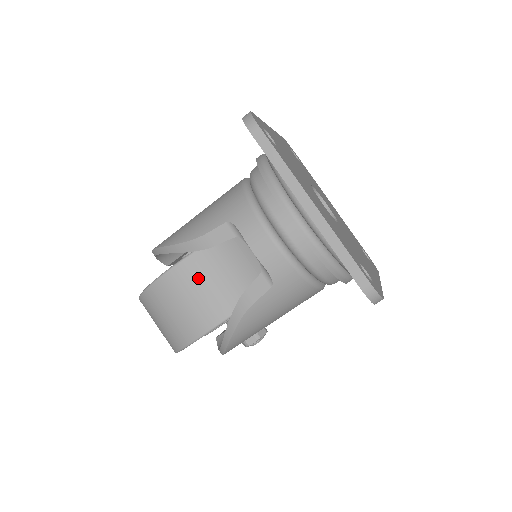
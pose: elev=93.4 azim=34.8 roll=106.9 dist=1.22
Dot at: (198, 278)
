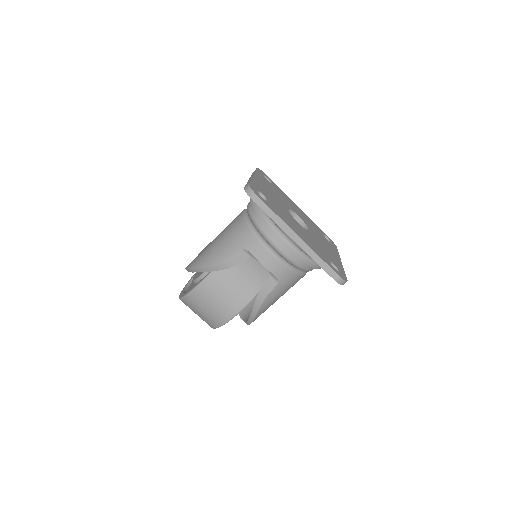
Dot at: (224, 282)
